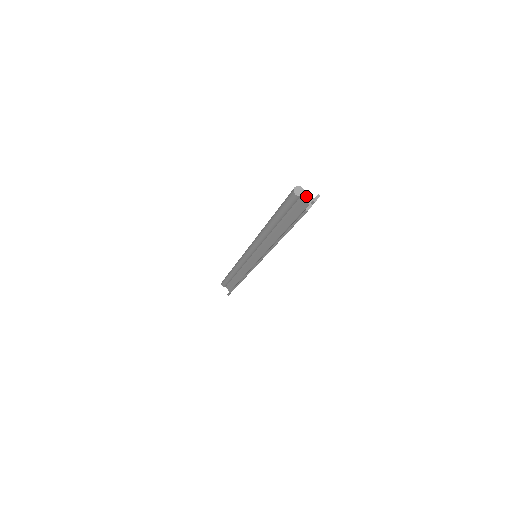
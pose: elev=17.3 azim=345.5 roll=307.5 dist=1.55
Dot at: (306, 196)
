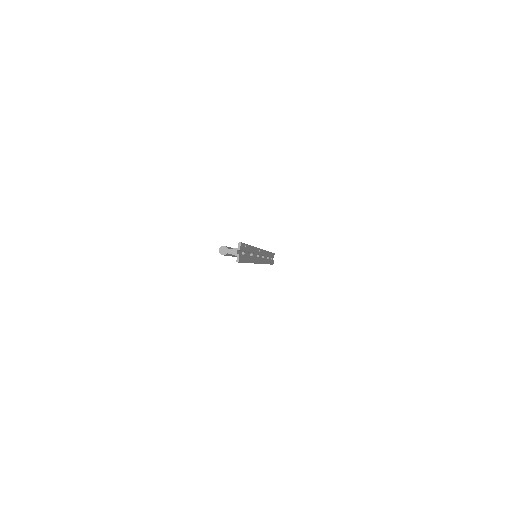
Dot at: (231, 251)
